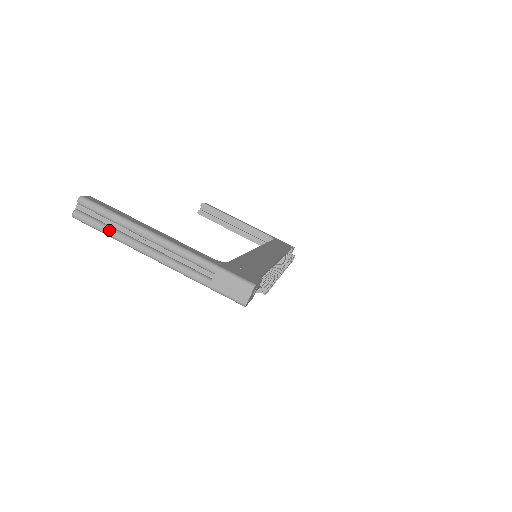
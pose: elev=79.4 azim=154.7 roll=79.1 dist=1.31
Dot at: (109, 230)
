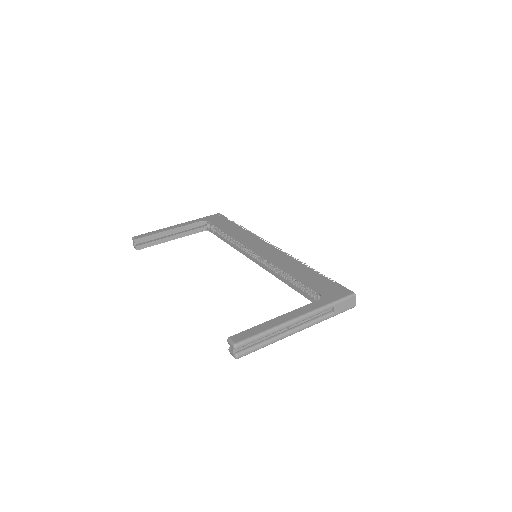
Dot at: (265, 344)
